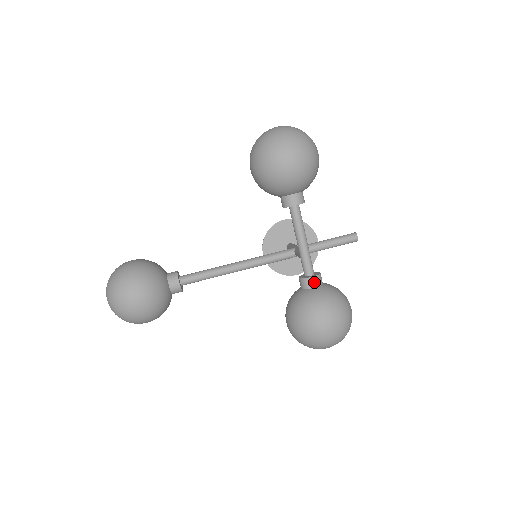
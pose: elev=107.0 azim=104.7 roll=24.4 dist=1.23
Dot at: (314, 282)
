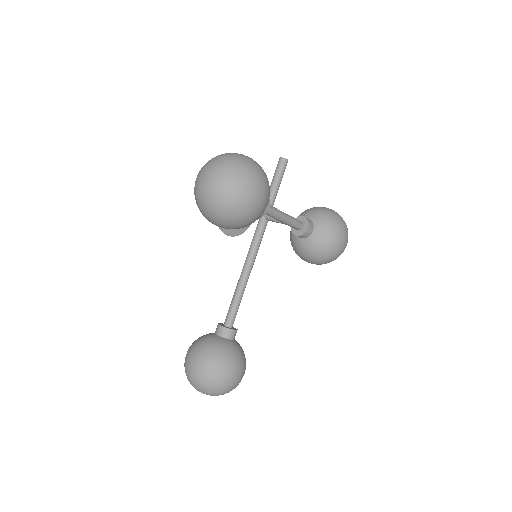
Dot at: (311, 229)
